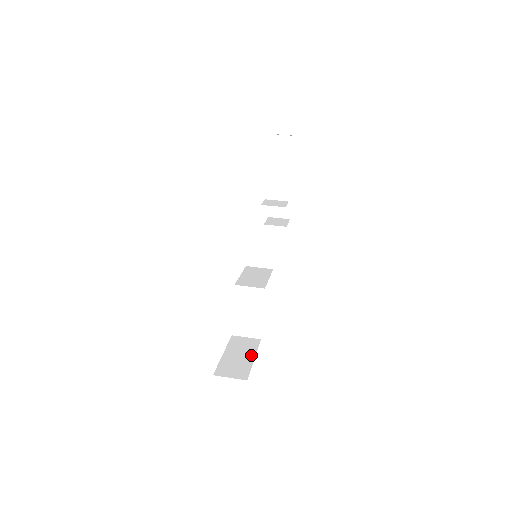
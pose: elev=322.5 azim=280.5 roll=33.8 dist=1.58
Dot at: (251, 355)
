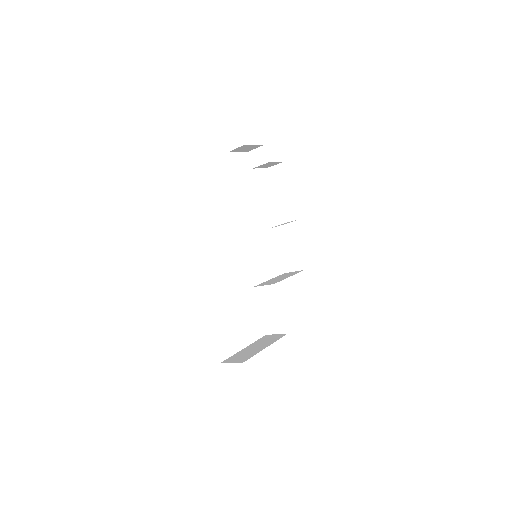
Dot at: (266, 346)
